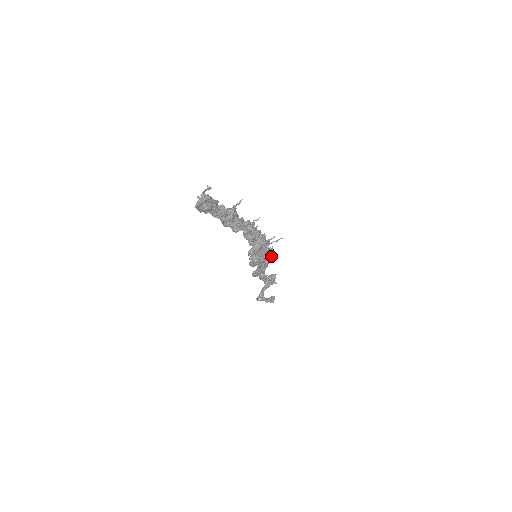
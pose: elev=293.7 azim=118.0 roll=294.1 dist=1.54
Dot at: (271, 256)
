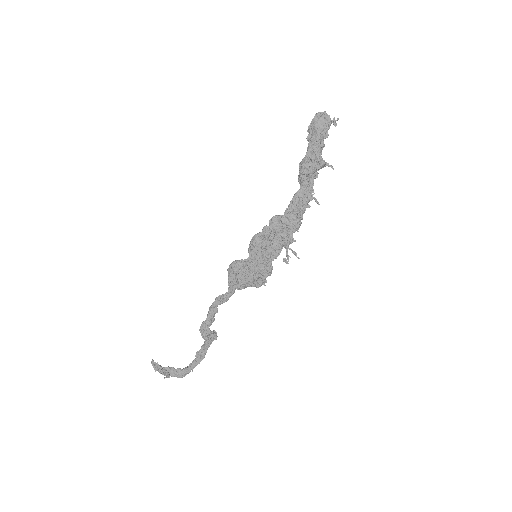
Dot at: (263, 274)
